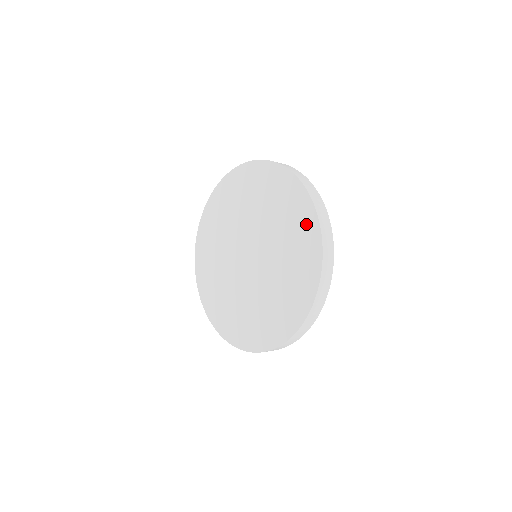
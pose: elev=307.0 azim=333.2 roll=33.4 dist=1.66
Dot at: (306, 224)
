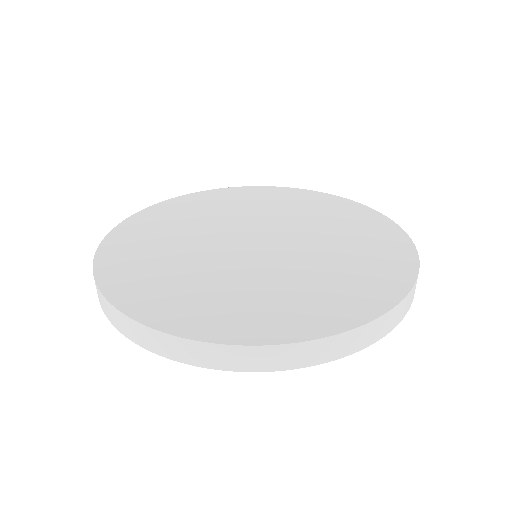
Dot at: (321, 199)
